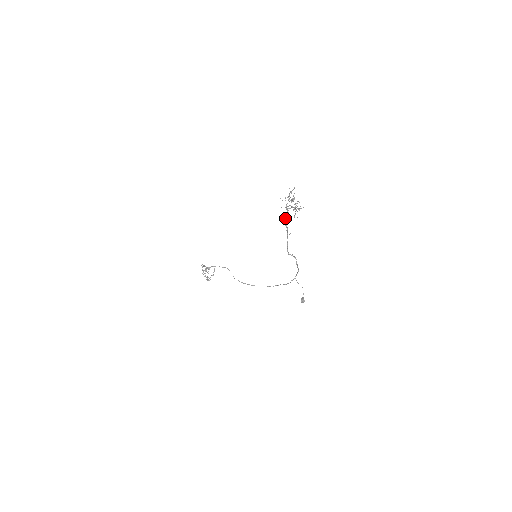
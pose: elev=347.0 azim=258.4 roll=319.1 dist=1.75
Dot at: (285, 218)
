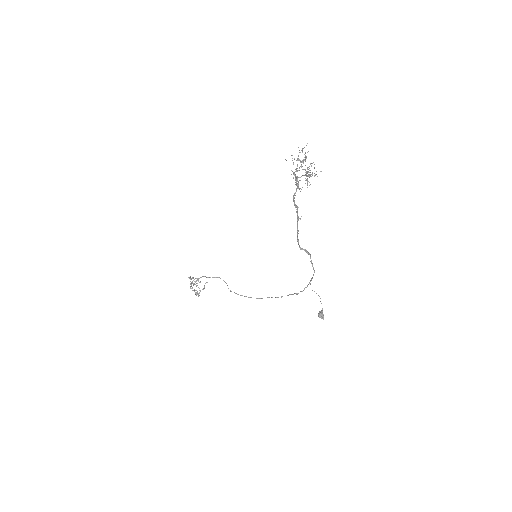
Dot at: occluded
